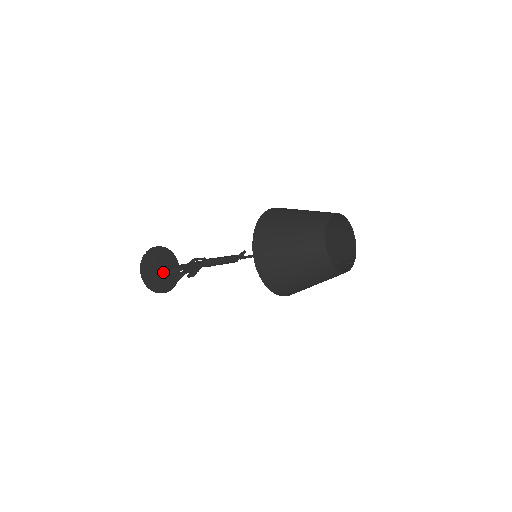
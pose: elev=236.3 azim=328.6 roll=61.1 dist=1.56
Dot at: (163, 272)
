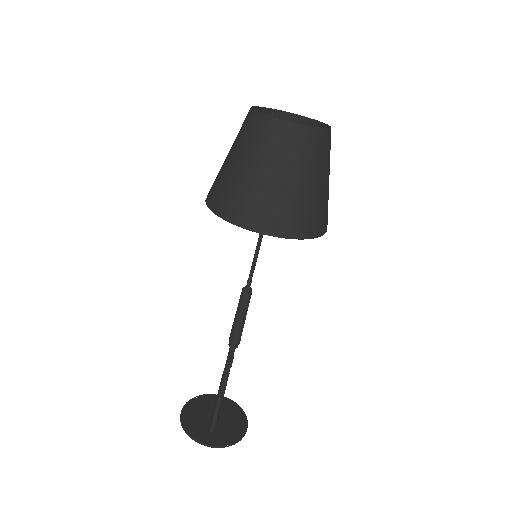
Dot at: occluded
